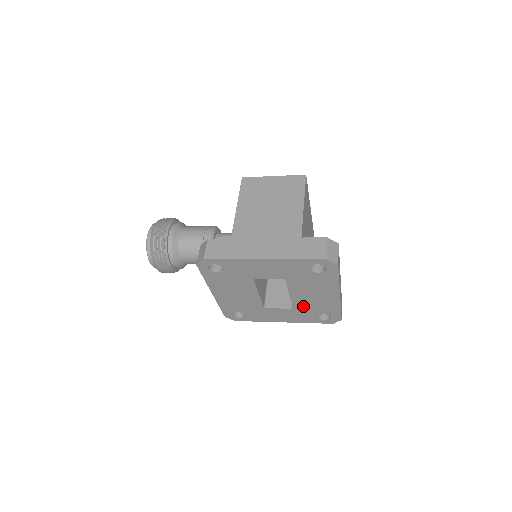
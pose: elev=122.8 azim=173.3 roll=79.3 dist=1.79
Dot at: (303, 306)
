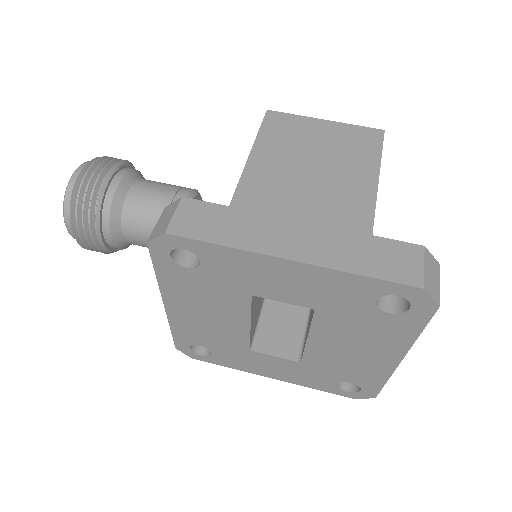
Dot at: (321, 362)
